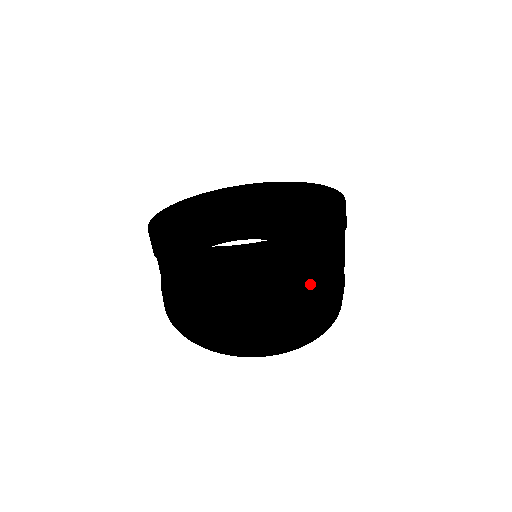
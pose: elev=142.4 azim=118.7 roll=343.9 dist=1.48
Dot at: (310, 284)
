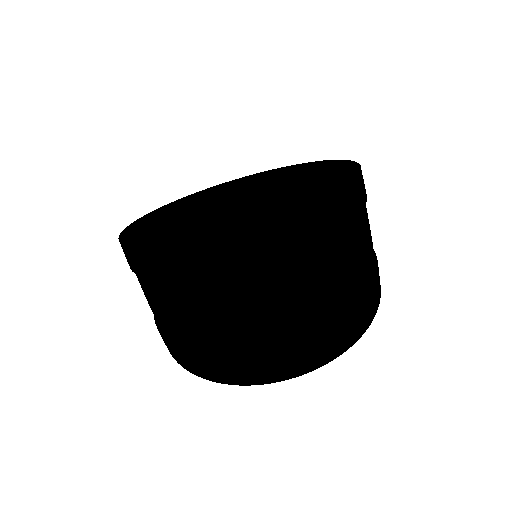
Dot at: (284, 294)
